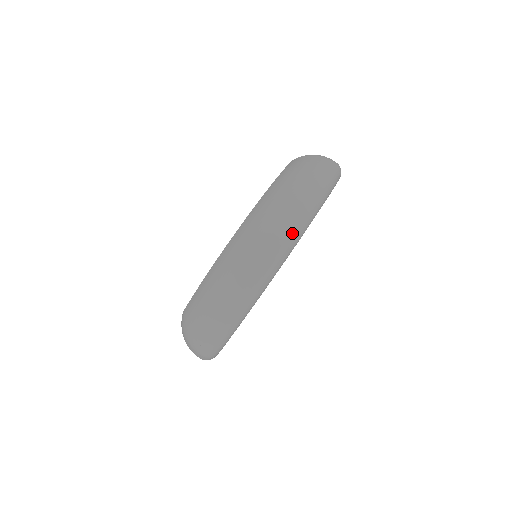
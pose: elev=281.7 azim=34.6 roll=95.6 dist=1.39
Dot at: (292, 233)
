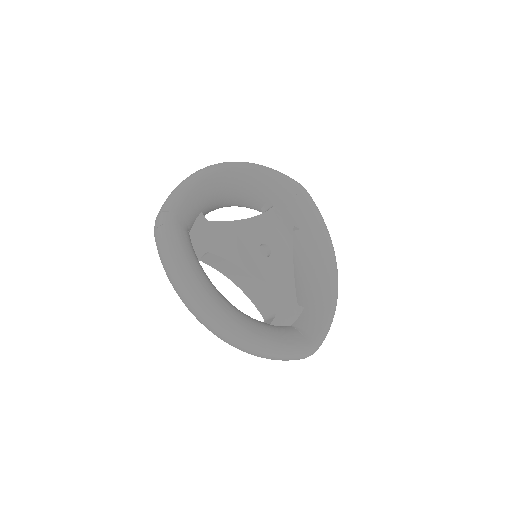
Dot at: occluded
